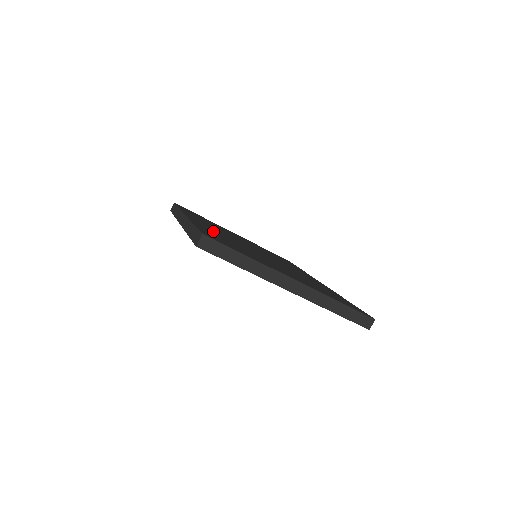
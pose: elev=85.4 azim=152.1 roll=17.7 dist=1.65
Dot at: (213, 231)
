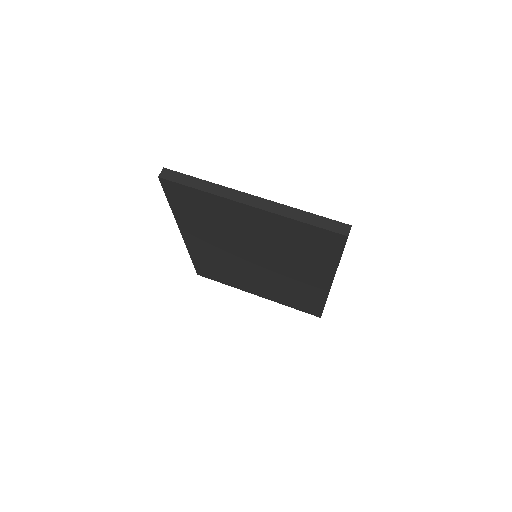
Dot at: occluded
